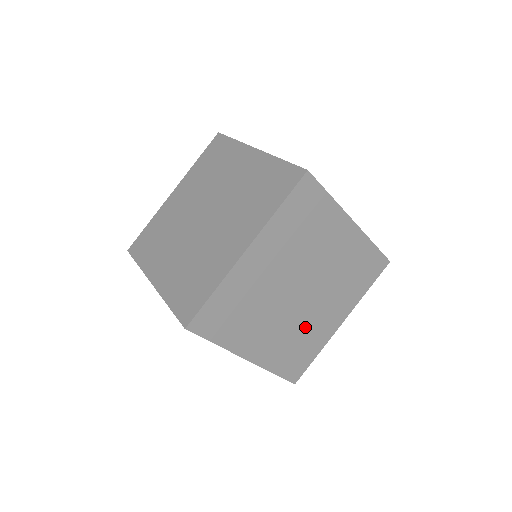
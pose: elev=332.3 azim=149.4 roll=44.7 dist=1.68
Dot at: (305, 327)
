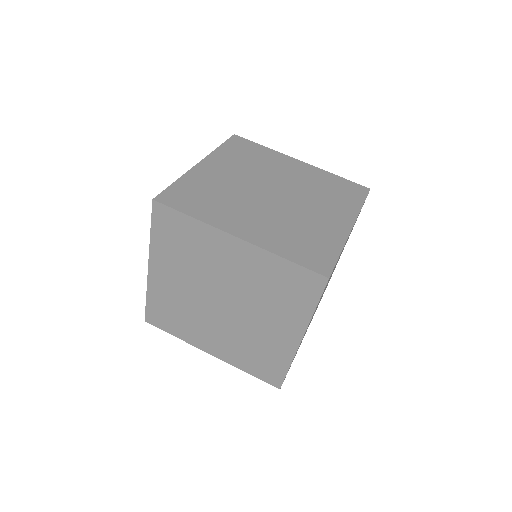
Dot at: occluded
